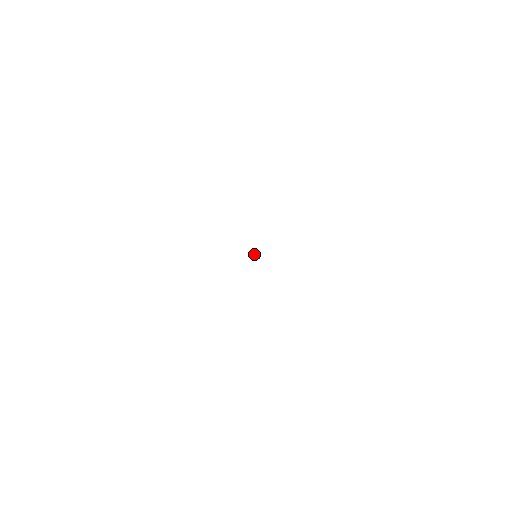
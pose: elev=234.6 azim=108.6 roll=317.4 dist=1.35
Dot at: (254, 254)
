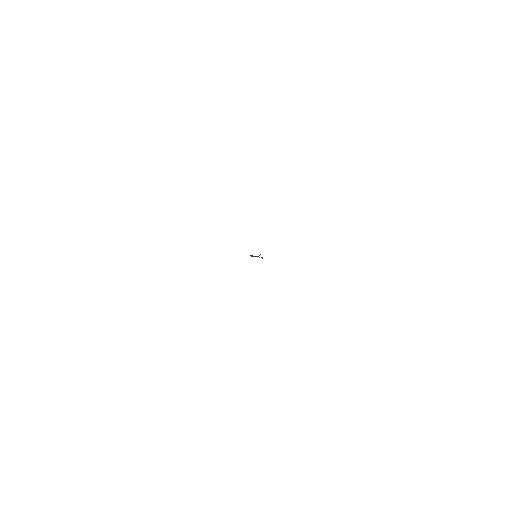
Dot at: (253, 256)
